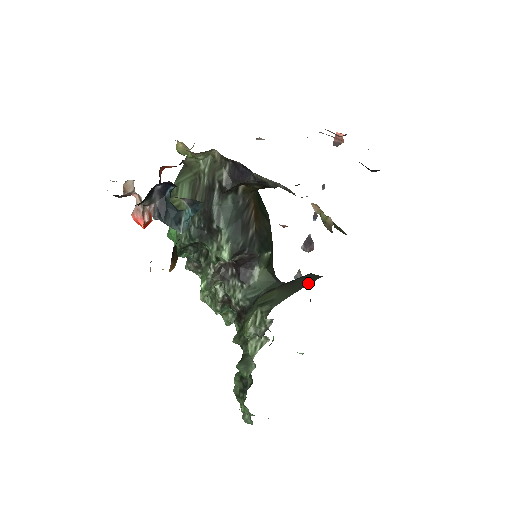
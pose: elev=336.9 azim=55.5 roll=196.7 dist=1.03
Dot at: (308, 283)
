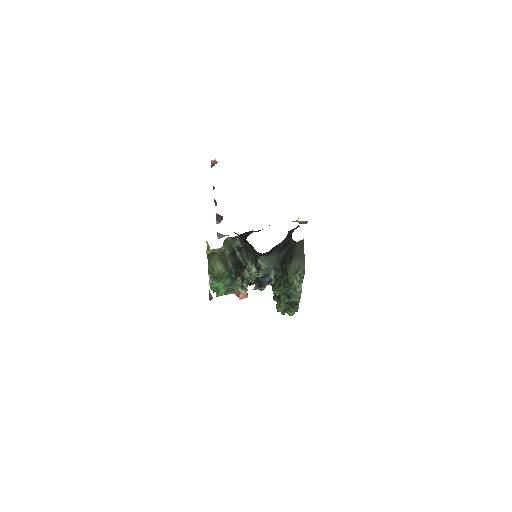
Dot at: (303, 247)
